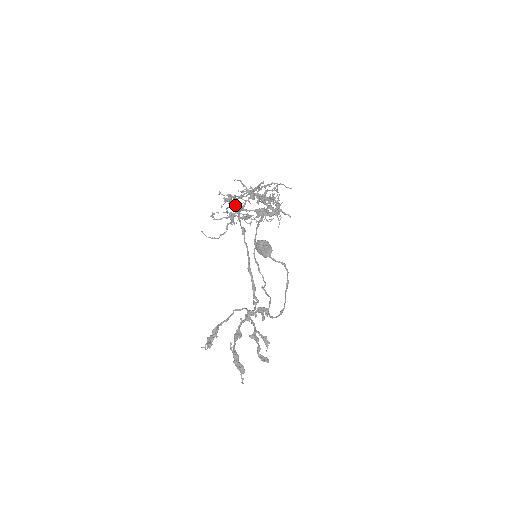
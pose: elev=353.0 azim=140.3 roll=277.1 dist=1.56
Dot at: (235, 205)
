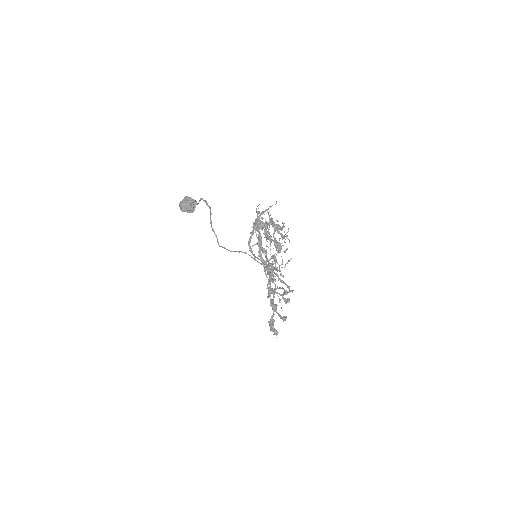
Dot at: occluded
